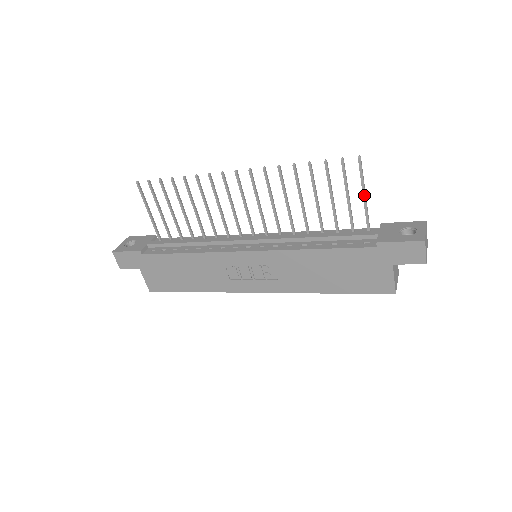
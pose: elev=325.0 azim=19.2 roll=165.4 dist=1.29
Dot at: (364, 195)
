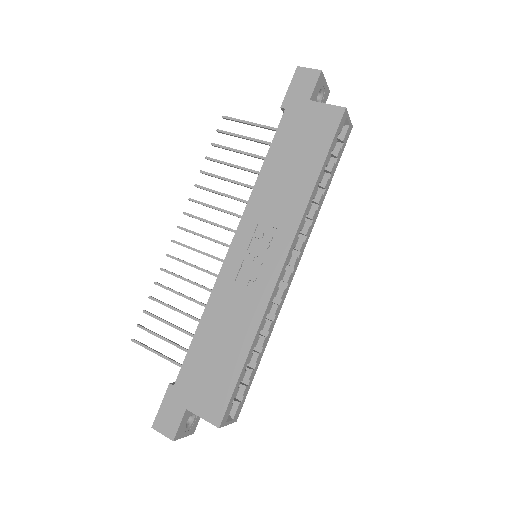
Dot at: (253, 124)
